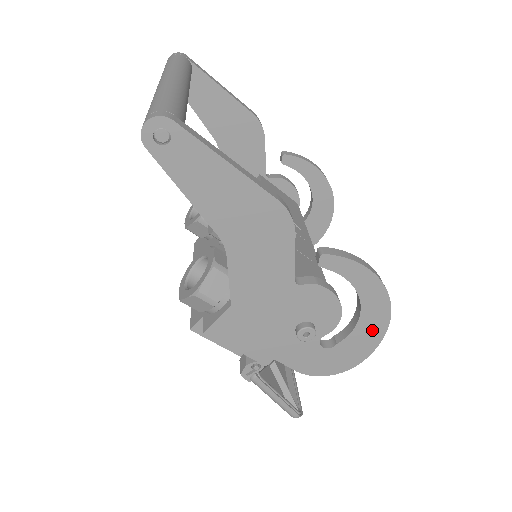
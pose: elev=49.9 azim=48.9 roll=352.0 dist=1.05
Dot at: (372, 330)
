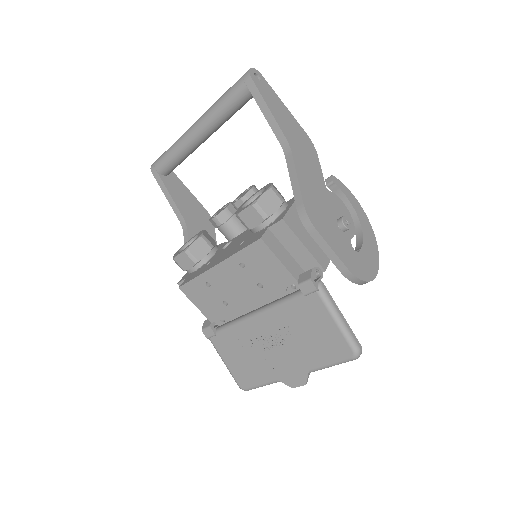
Dot at: (371, 244)
